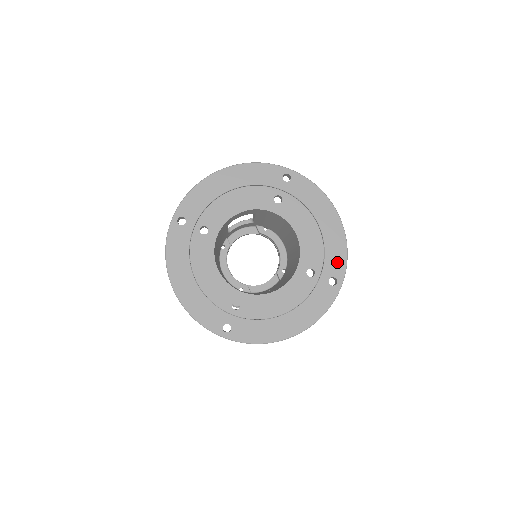
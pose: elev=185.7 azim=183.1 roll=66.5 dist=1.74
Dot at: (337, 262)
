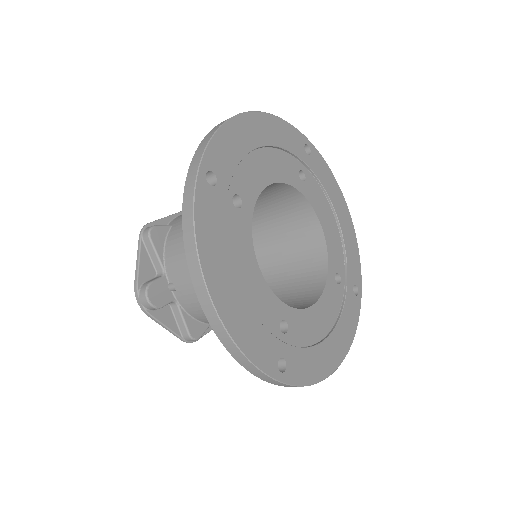
Dot at: (355, 266)
